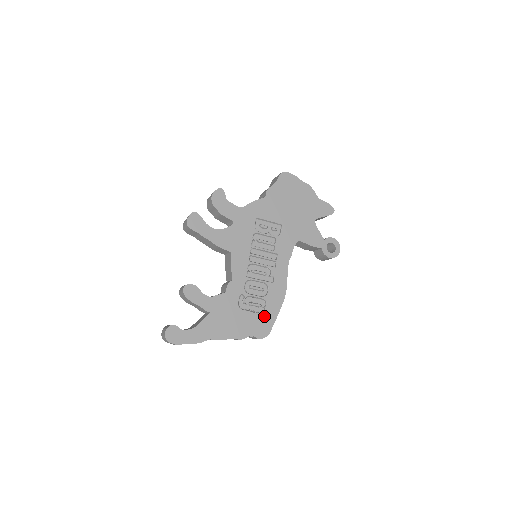
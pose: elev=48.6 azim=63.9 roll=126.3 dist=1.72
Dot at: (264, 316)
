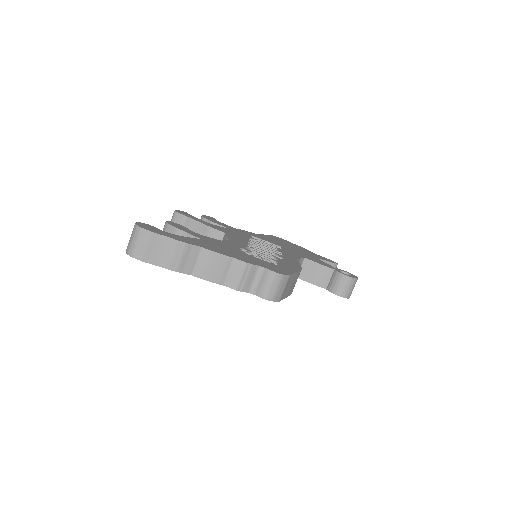
Dot at: (277, 266)
